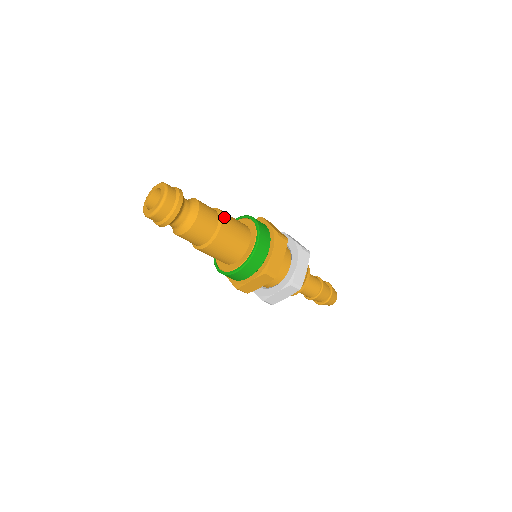
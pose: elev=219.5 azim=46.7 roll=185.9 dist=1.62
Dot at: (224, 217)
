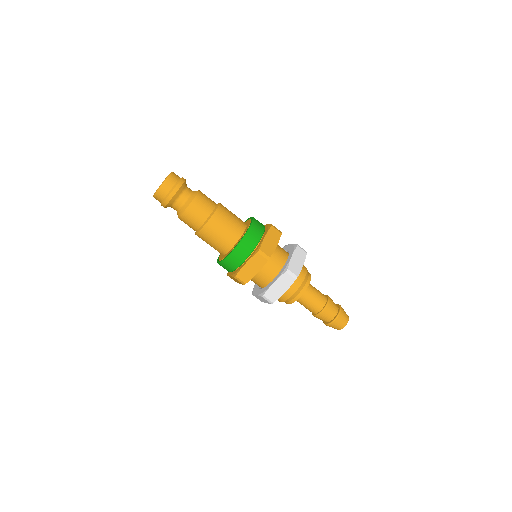
Dot at: (221, 205)
